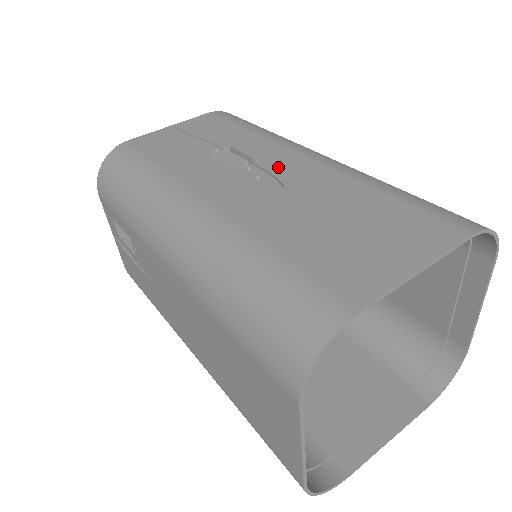
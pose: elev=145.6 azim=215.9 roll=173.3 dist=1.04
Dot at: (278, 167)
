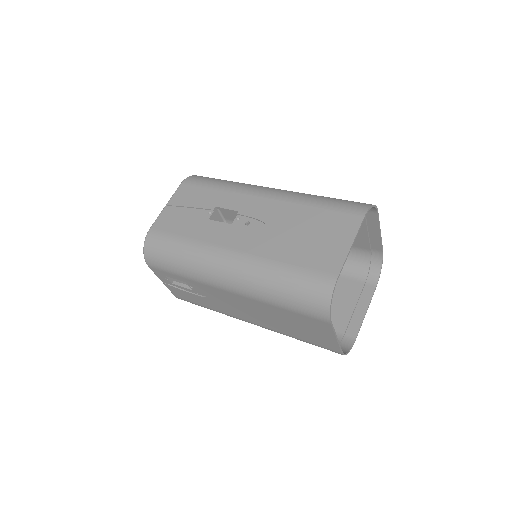
Dot at: (254, 212)
